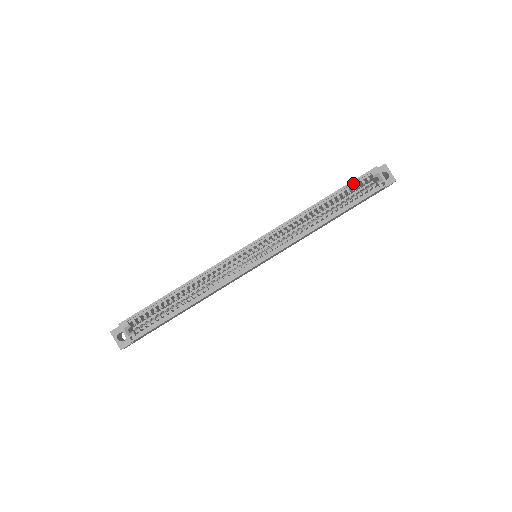
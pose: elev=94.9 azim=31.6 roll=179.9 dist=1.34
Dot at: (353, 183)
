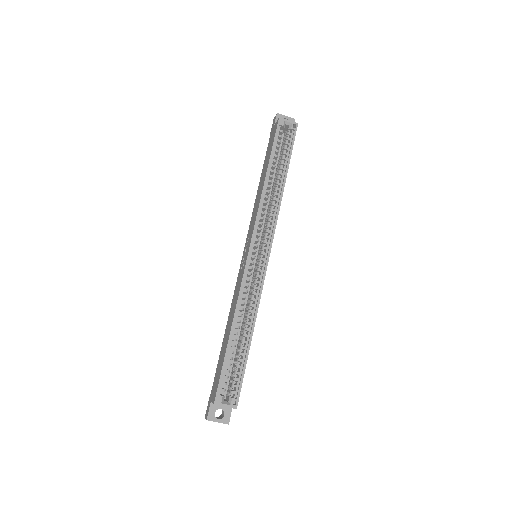
Dot at: (275, 142)
